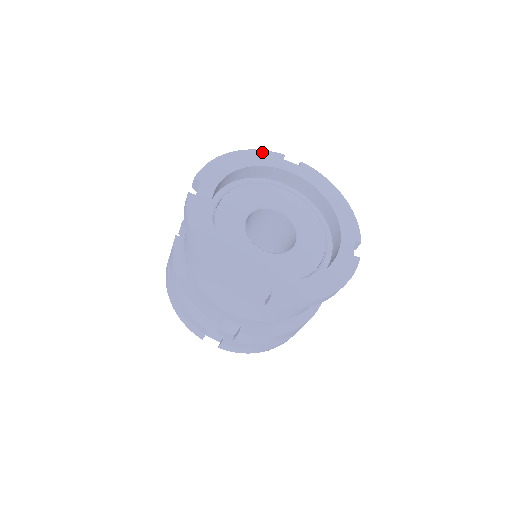
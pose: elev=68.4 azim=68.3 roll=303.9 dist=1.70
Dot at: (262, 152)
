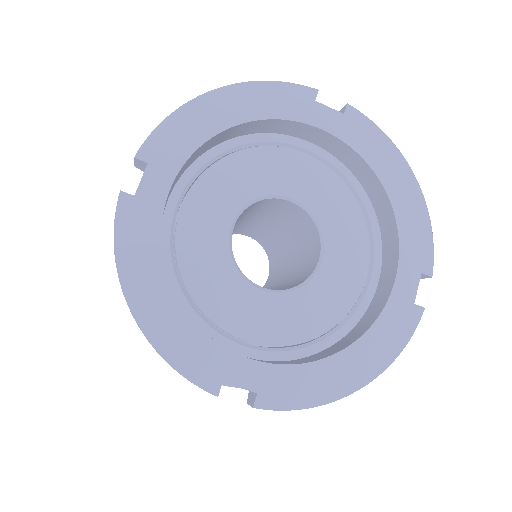
Dot at: (275, 86)
